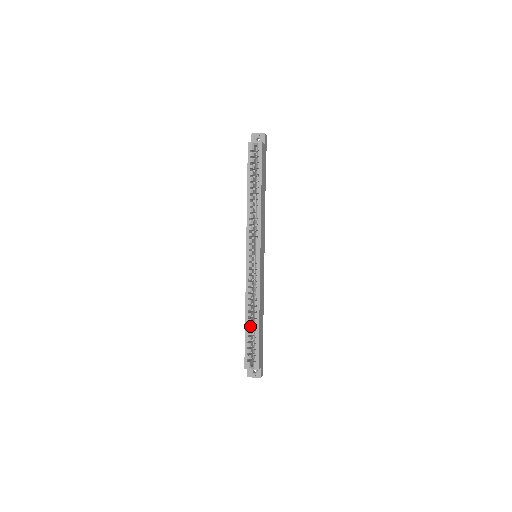
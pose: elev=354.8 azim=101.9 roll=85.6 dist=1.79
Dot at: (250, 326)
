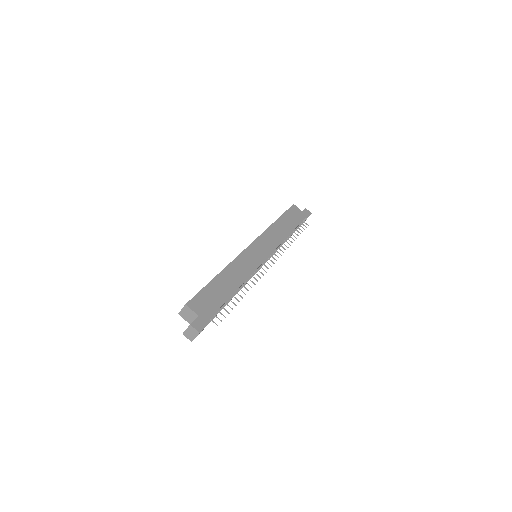
Dot at: occluded
